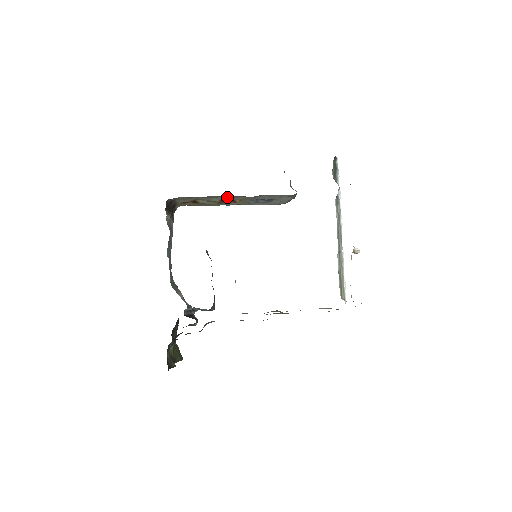
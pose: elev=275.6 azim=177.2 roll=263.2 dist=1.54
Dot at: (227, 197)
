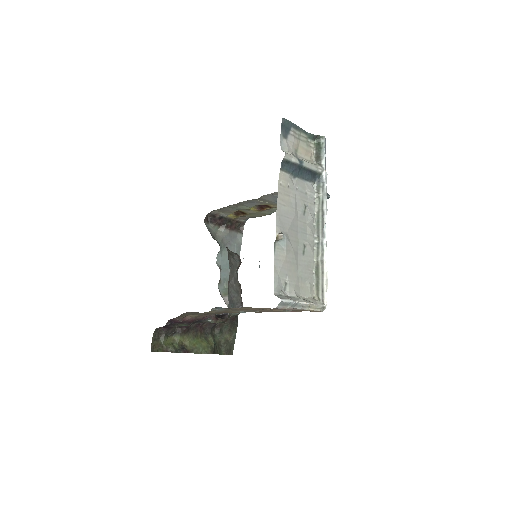
Dot at: (248, 203)
